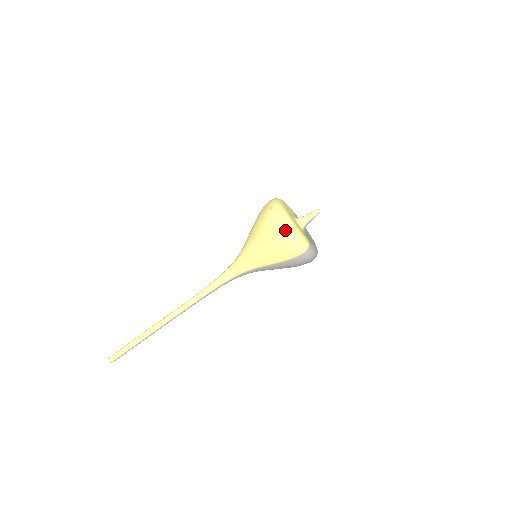
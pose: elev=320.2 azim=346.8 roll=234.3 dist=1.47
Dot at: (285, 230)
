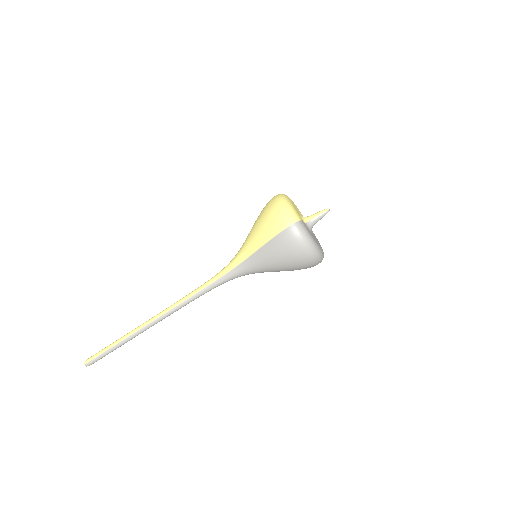
Dot at: (277, 201)
